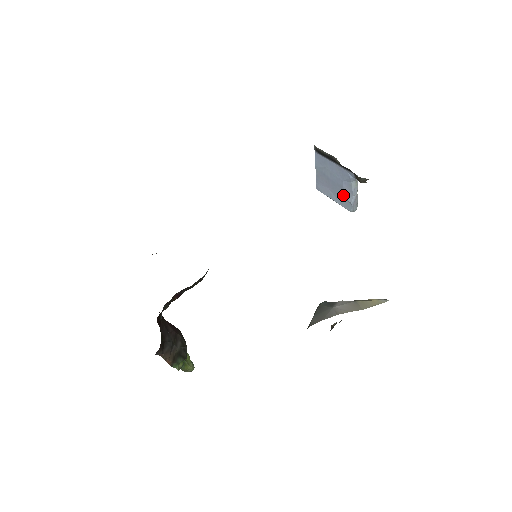
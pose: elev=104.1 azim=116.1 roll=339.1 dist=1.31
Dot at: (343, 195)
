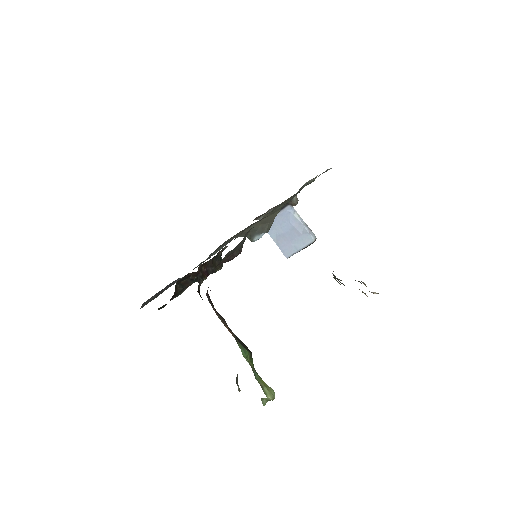
Dot at: (299, 234)
